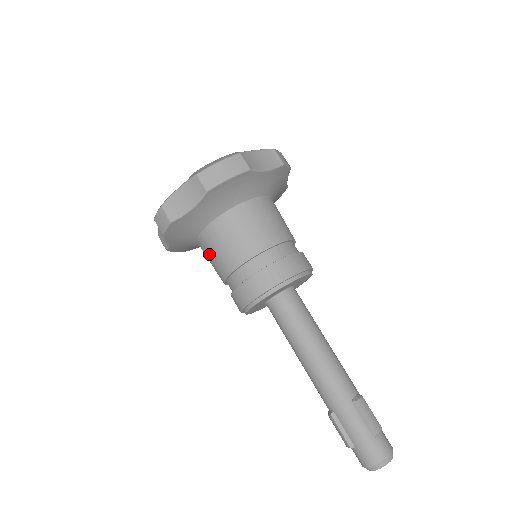
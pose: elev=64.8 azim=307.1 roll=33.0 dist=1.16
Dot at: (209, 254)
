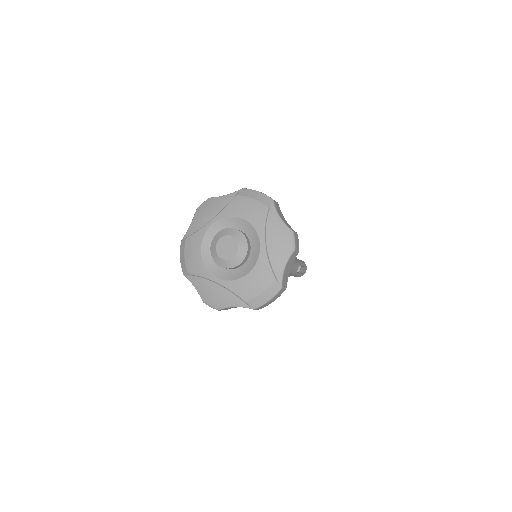
Dot at: occluded
